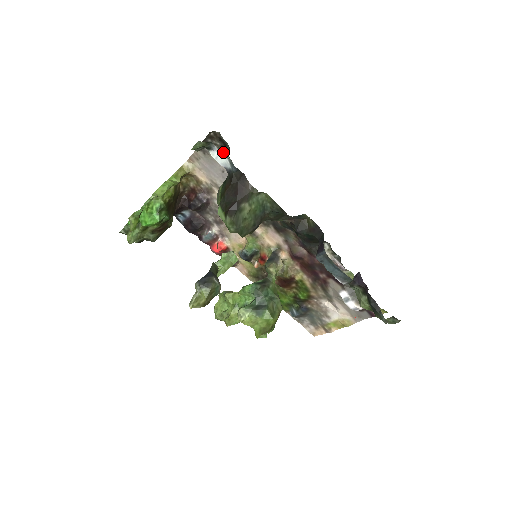
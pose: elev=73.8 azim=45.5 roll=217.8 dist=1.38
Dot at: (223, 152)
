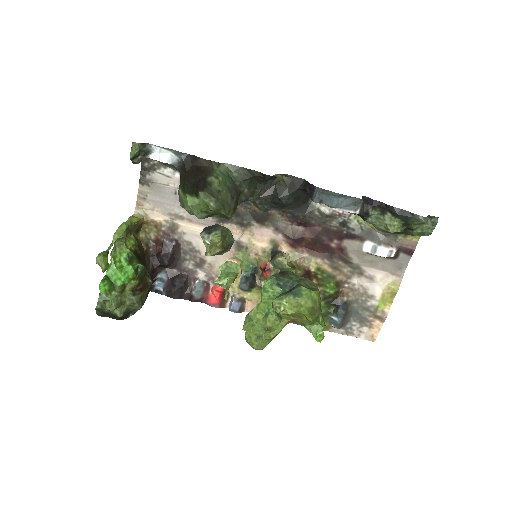
Dot at: (165, 168)
